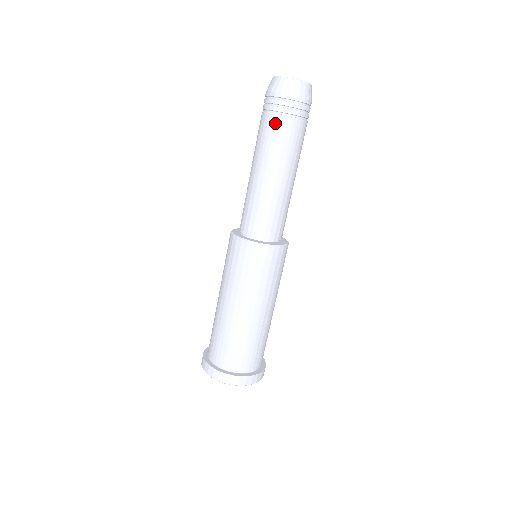
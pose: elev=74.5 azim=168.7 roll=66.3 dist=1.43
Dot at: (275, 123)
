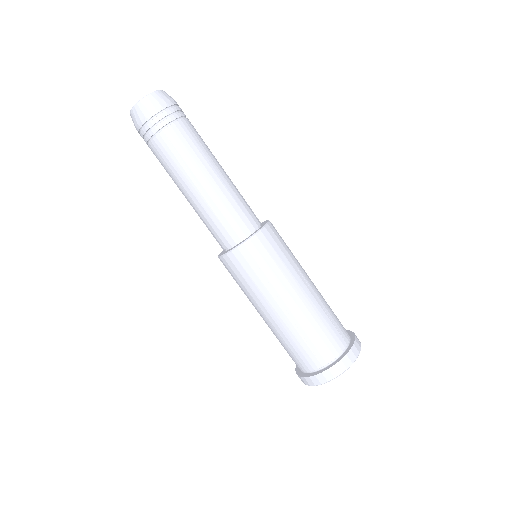
Dot at: (153, 153)
